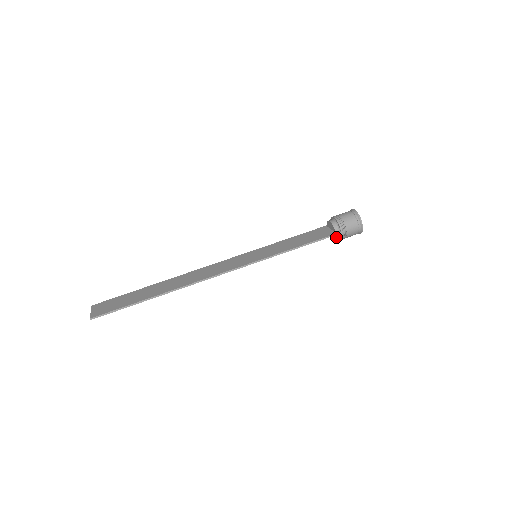
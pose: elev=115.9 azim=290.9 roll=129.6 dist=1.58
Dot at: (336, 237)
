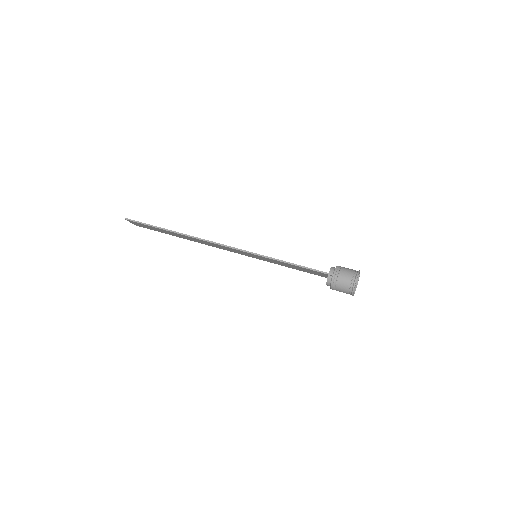
Dot at: (328, 280)
